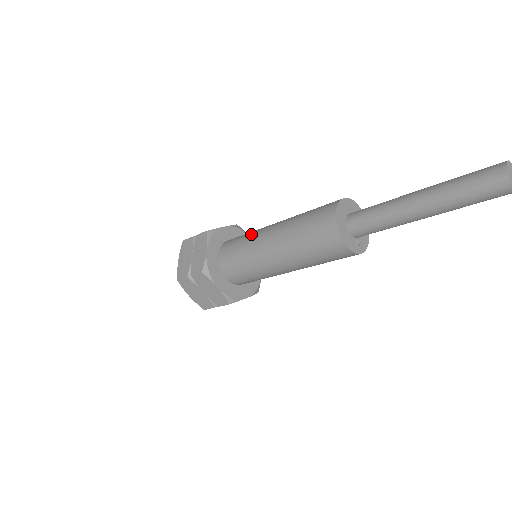
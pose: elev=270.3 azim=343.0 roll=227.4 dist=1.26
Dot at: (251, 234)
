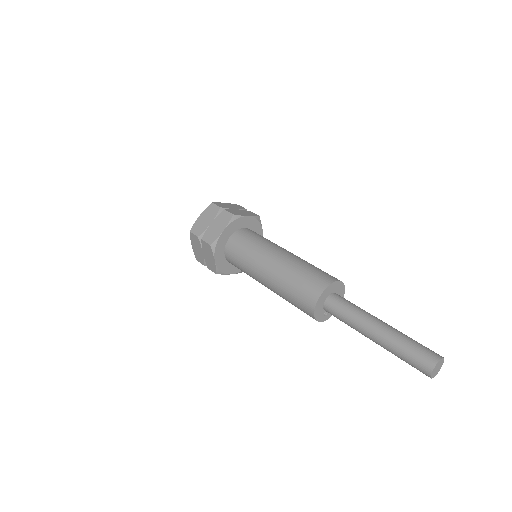
Dot at: (262, 244)
